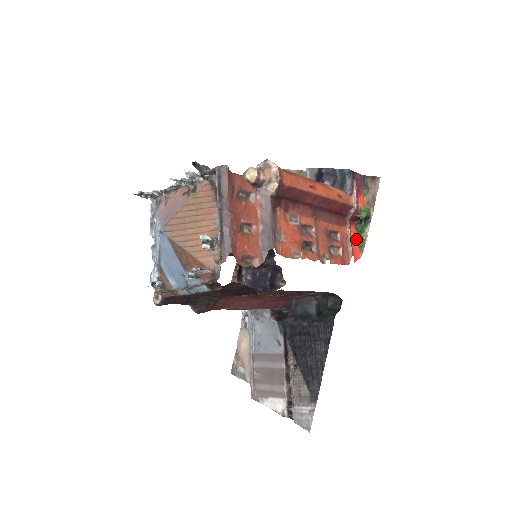
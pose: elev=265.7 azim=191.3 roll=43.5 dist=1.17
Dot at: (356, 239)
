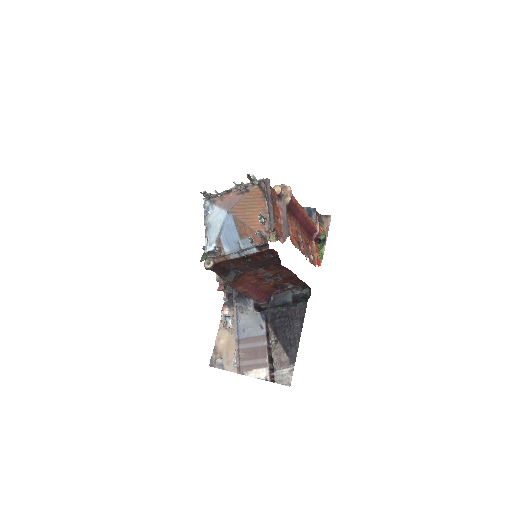
Dot at: (318, 253)
